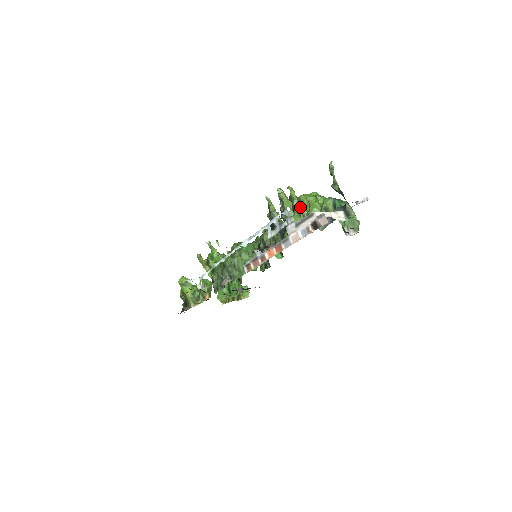
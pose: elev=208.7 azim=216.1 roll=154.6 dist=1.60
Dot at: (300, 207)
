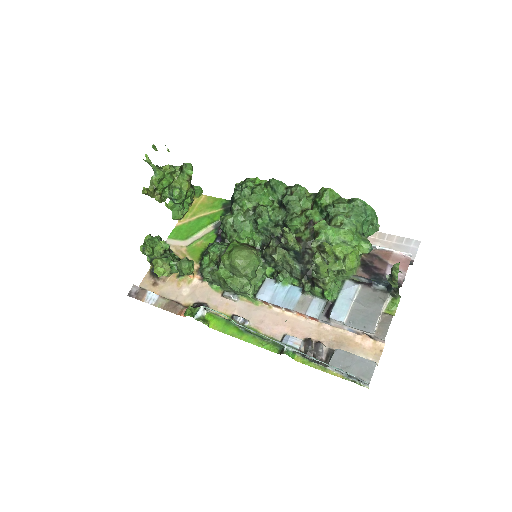
Dot at: (333, 258)
